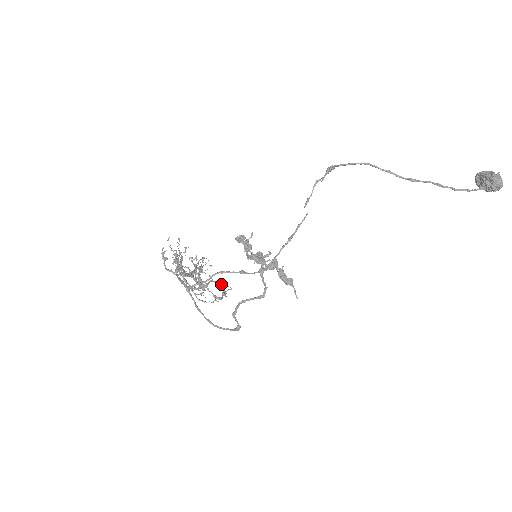
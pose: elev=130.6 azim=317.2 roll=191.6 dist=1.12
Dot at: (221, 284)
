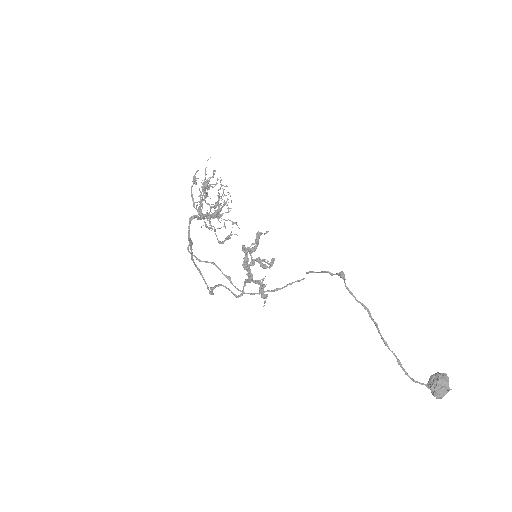
Dot at: (233, 223)
